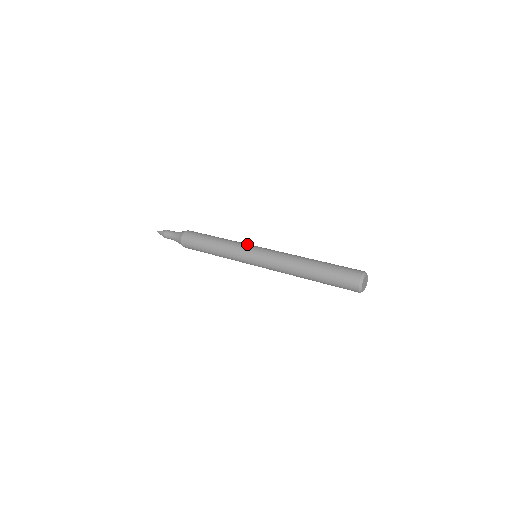
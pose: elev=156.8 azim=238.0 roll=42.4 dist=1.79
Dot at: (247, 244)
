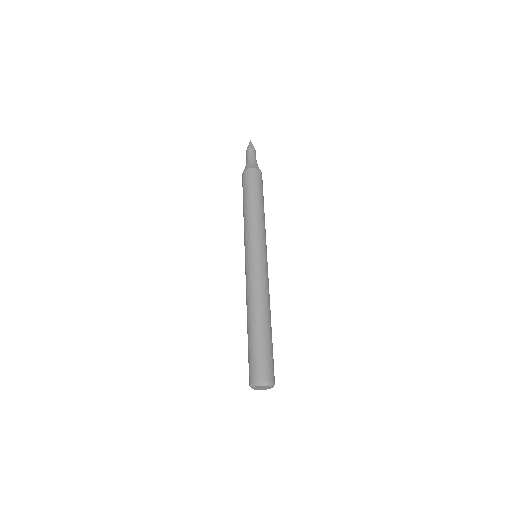
Dot at: (253, 239)
